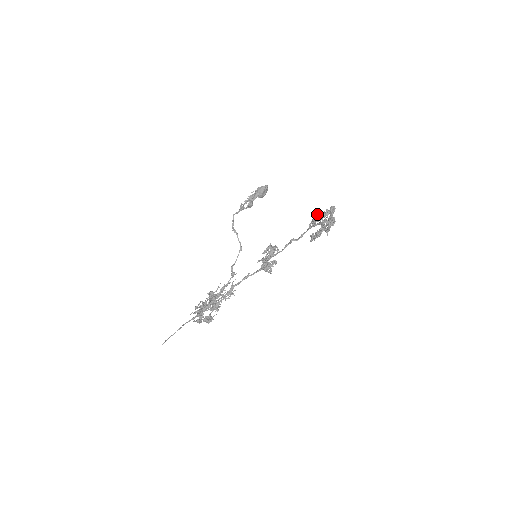
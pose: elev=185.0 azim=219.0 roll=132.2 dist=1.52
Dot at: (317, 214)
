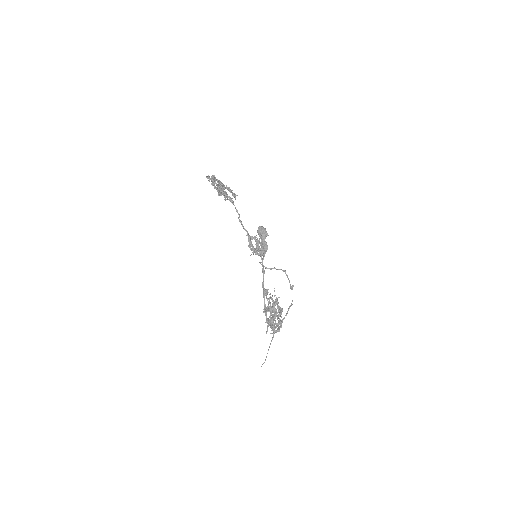
Dot at: occluded
